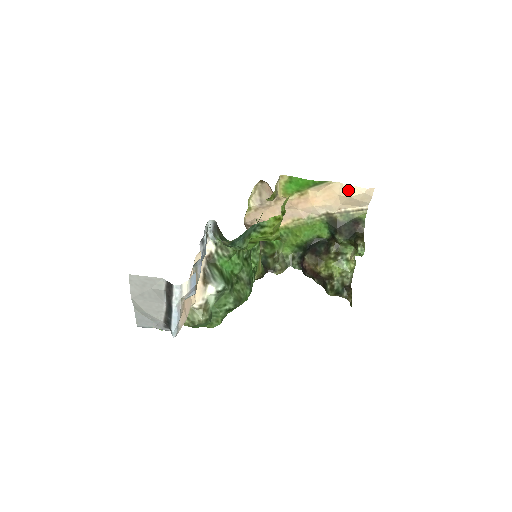
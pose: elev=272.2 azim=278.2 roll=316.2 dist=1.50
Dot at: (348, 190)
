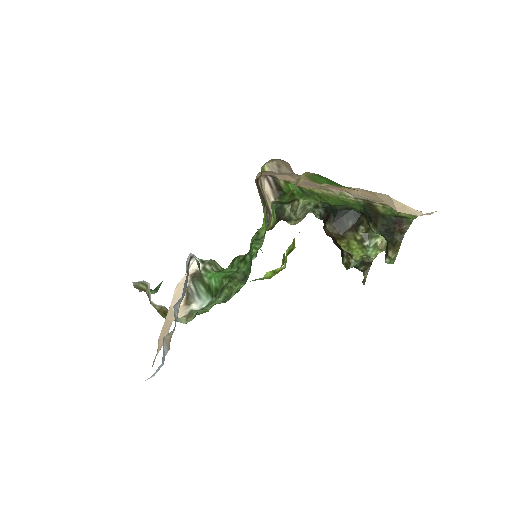
Dot at: (397, 206)
